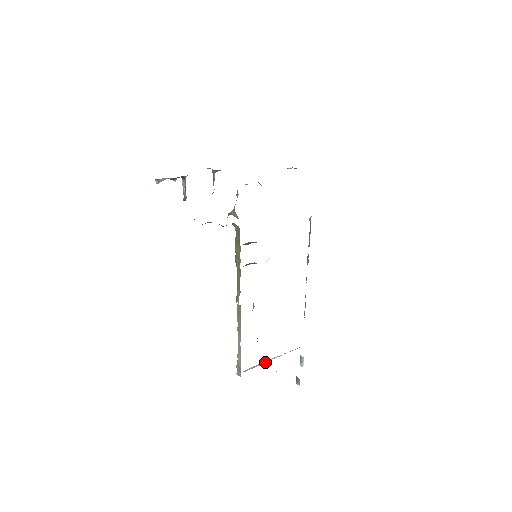
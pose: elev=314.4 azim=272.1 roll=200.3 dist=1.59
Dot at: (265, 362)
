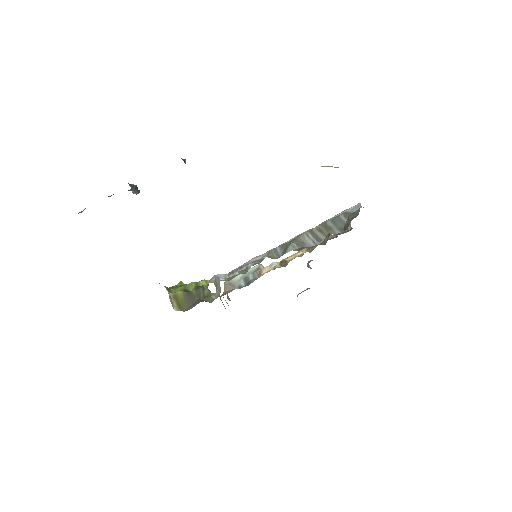
Dot at: occluded
